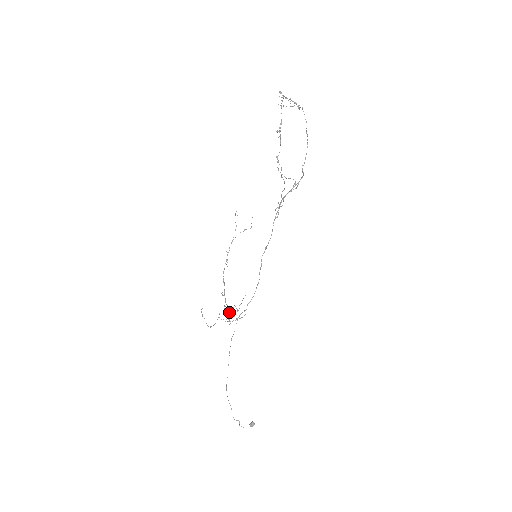
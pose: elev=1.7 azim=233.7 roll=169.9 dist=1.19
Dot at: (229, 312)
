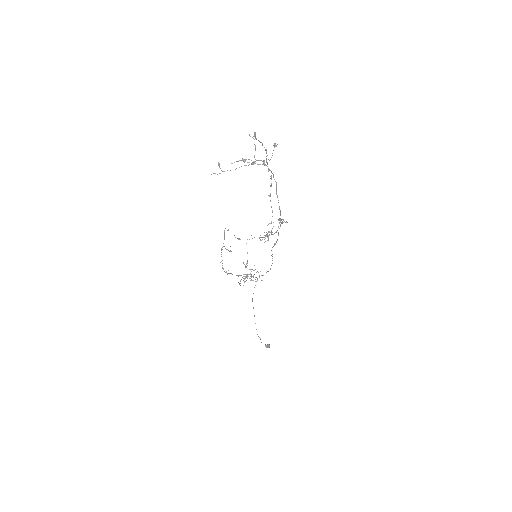
Dot at: (245, 276)
